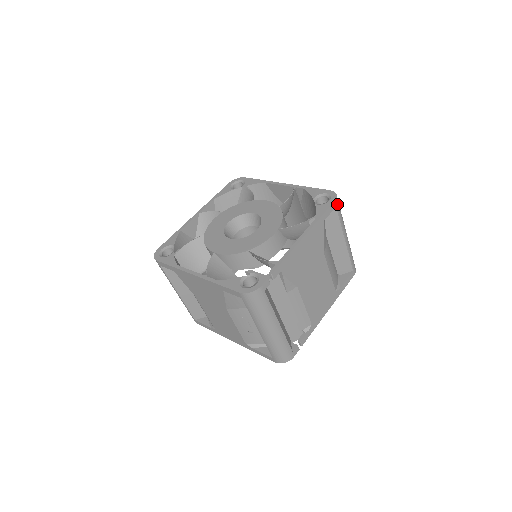
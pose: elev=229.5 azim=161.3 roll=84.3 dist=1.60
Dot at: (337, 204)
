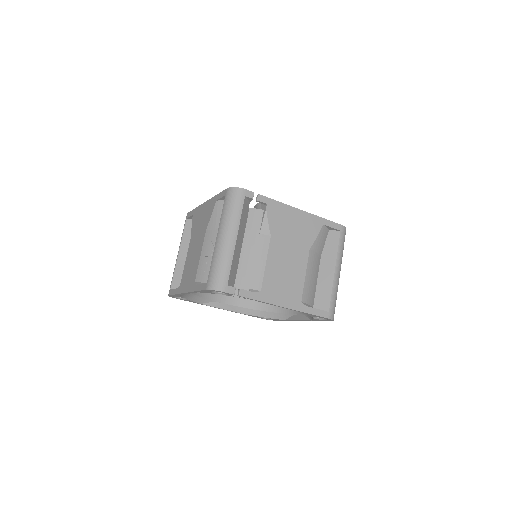
Dot at: (343, 231)
